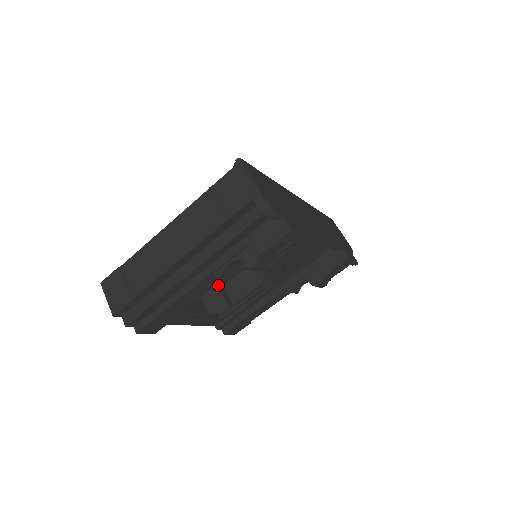
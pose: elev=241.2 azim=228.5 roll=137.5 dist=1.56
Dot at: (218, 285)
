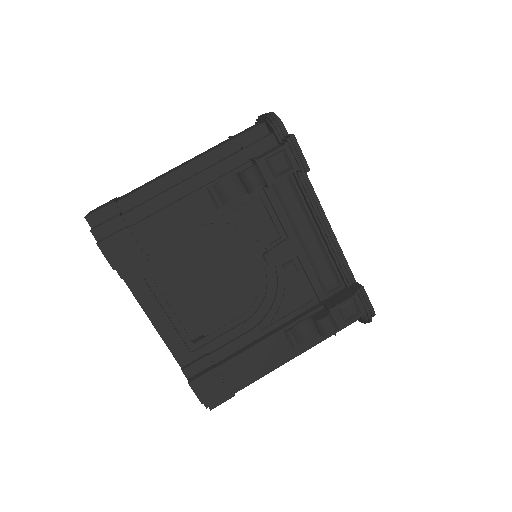
Dot at: (204, 336)
